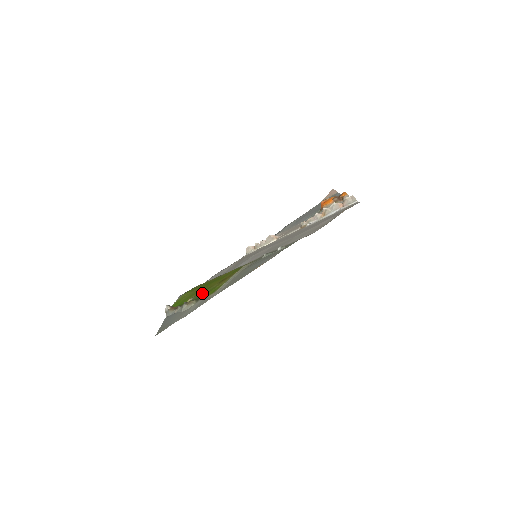
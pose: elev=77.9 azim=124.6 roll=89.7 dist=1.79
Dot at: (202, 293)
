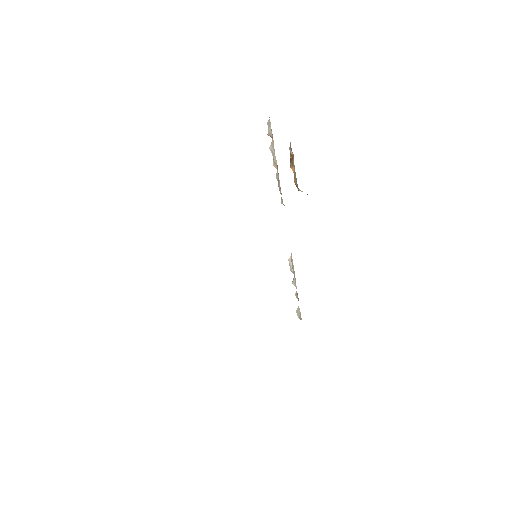
Dot at: occluded
